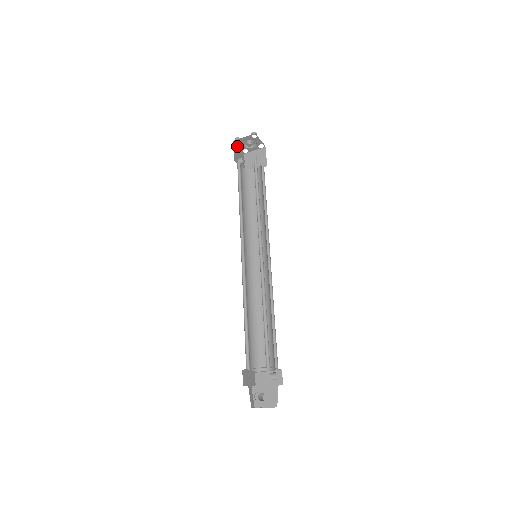
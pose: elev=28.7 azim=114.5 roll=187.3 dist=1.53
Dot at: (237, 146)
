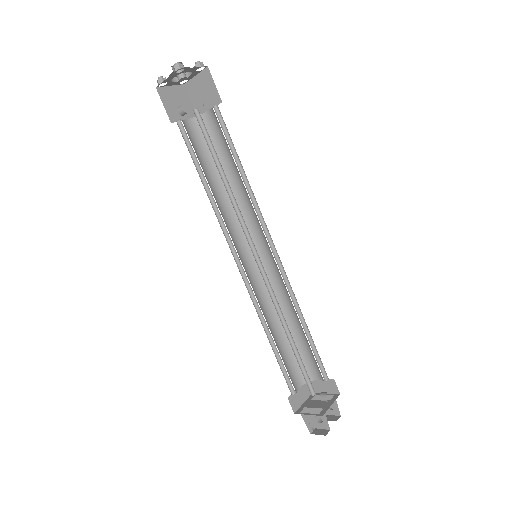
Dot at: (167, 86)
